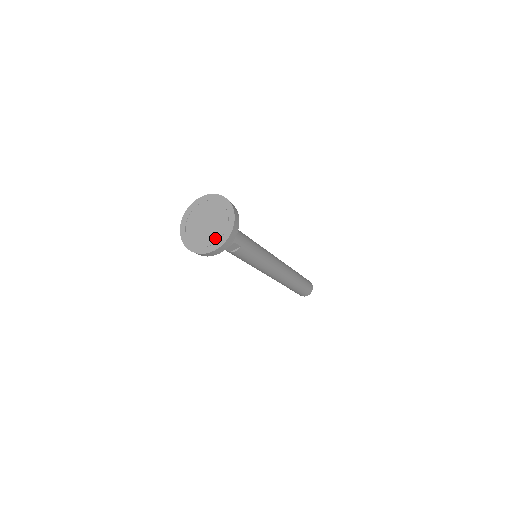
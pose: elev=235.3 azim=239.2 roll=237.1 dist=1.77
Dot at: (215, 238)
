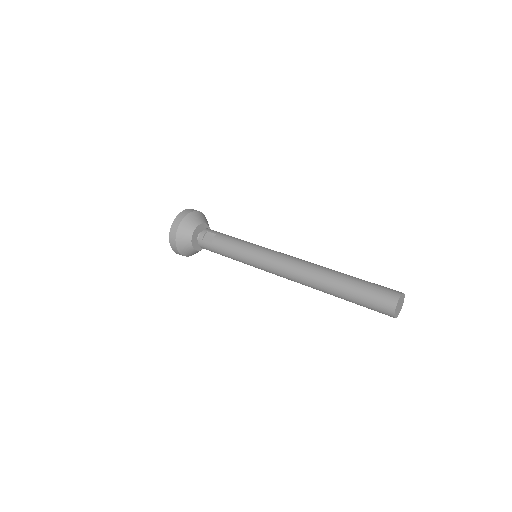
Dot at: occluded
